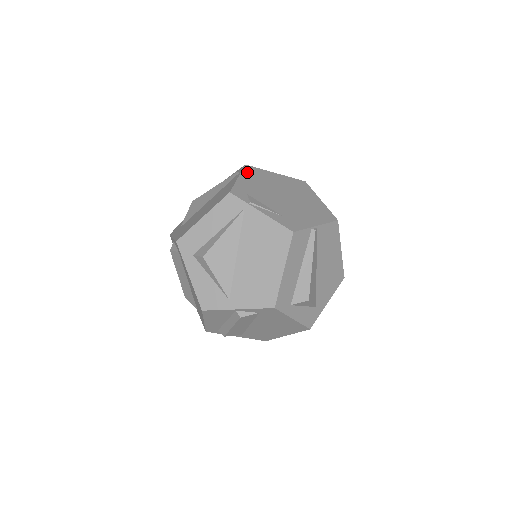
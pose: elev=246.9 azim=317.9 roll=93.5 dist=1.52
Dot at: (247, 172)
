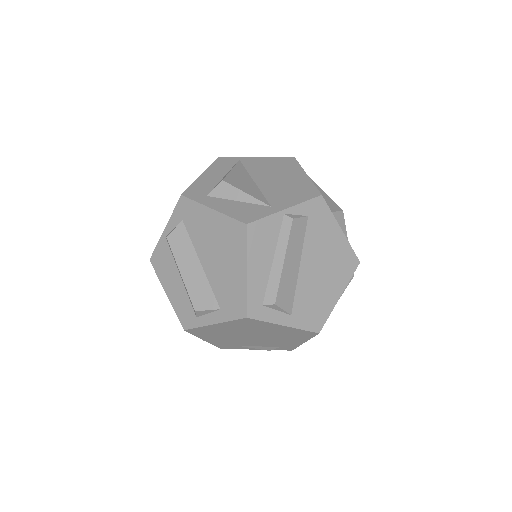
Dot at: occluded
